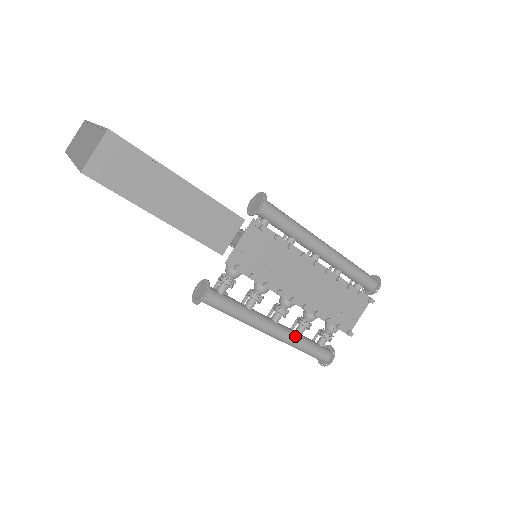
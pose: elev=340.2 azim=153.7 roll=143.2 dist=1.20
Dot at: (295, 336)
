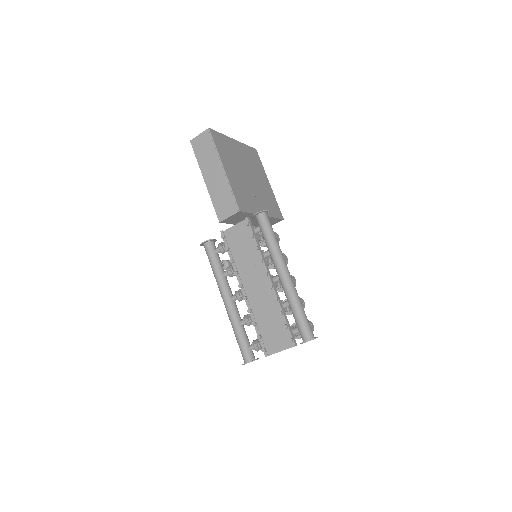
Dot at: (236, 319)
